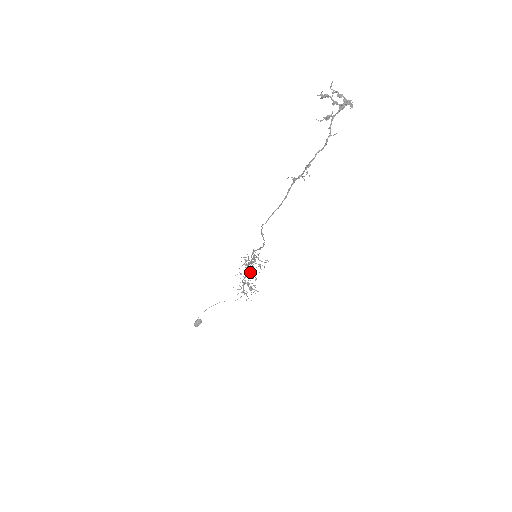
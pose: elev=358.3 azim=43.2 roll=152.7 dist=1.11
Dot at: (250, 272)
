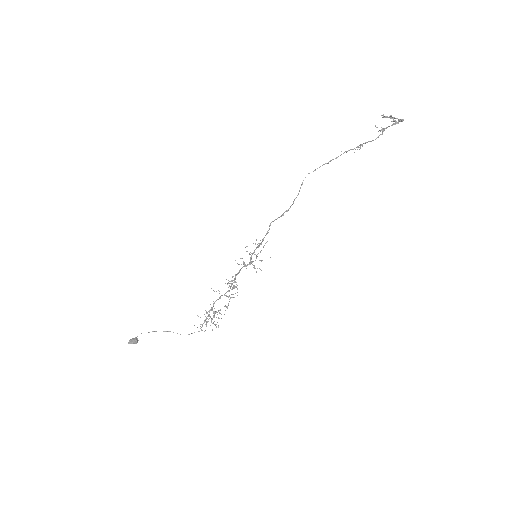
Dot at: occluded
